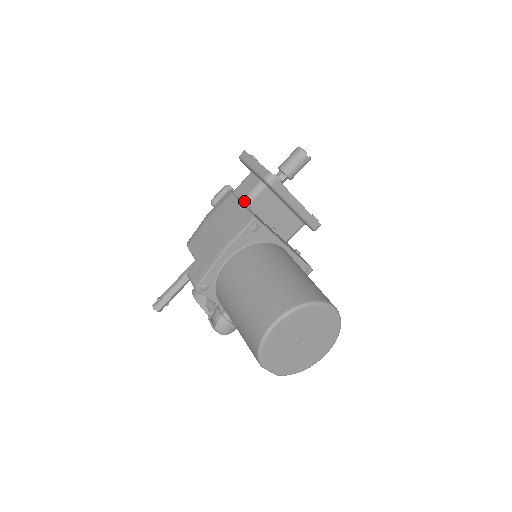
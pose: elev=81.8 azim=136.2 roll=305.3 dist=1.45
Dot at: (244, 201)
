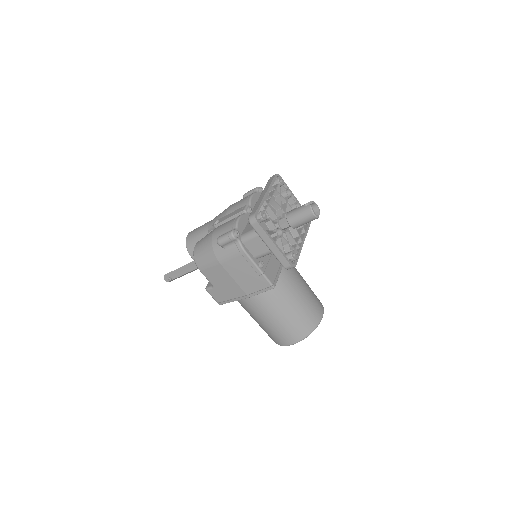
Dot at: (257, 258)
